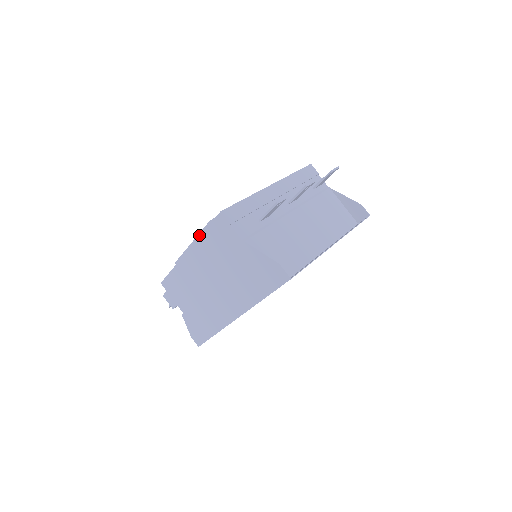
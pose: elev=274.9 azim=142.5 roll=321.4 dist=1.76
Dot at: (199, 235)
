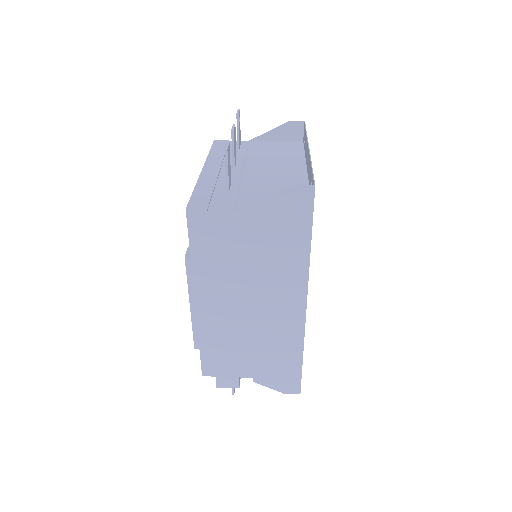
Dot at: (189, 286)
